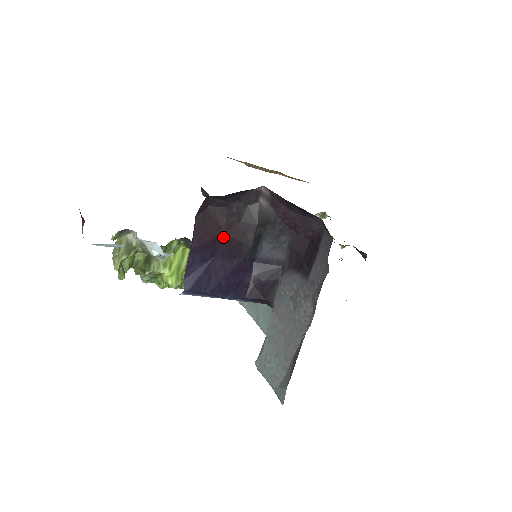
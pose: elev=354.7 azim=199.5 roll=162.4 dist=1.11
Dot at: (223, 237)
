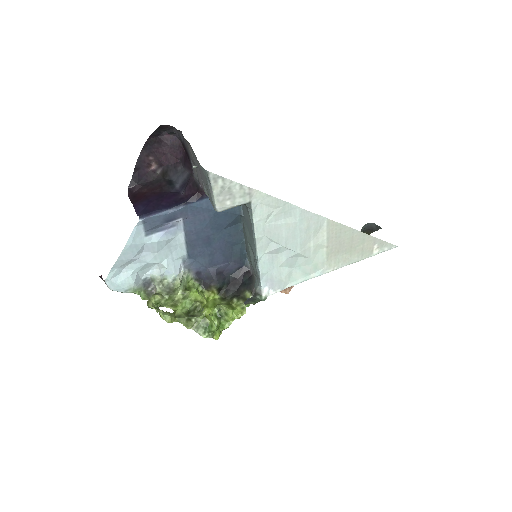
Dot at: (150, 194)
